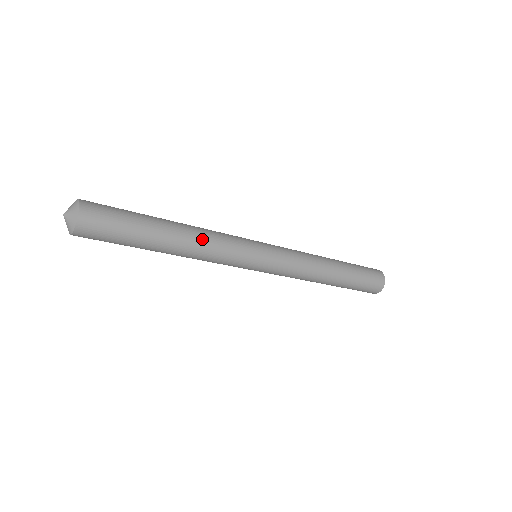
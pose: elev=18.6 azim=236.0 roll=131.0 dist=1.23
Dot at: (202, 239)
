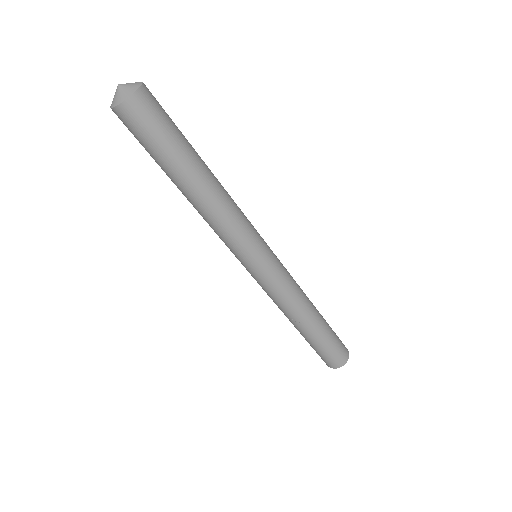
Dot at: (227, 192)
